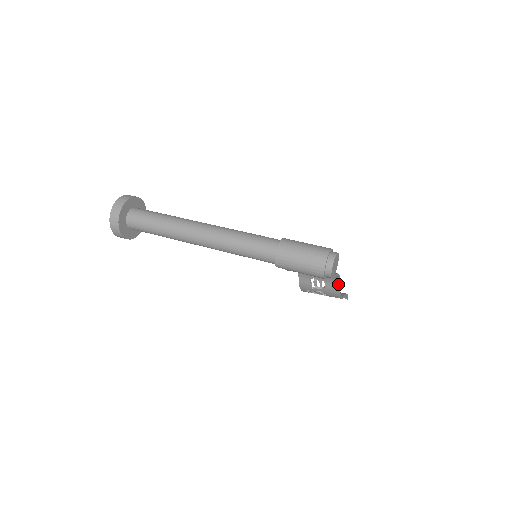
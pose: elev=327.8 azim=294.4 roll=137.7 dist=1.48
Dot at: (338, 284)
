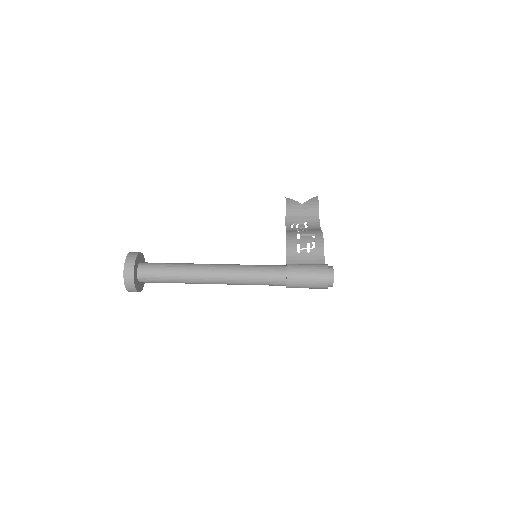
Dot at: occluded
